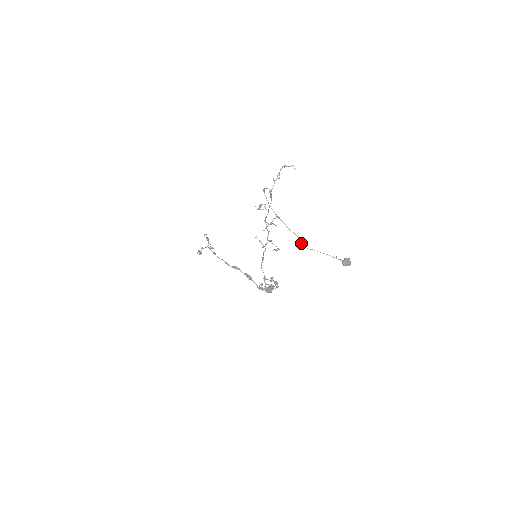
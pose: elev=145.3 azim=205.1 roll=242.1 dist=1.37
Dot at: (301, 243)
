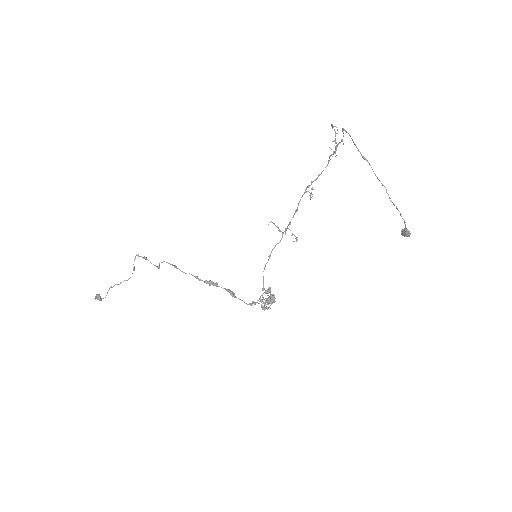
Dot at: occluded
